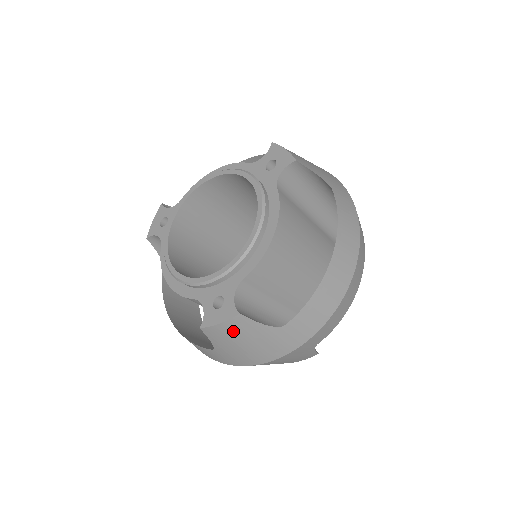
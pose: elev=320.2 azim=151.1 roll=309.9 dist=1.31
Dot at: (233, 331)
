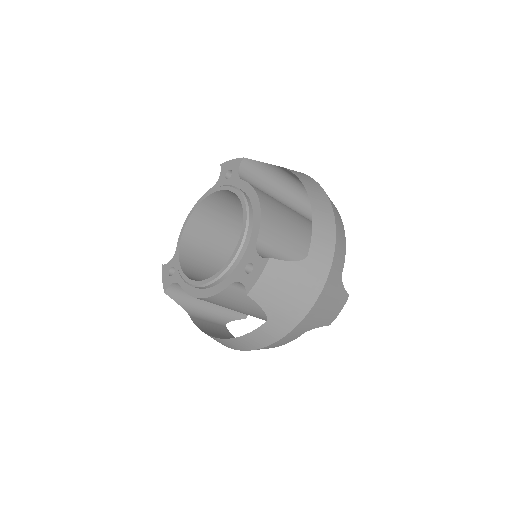
Dot at: (273, 281)
